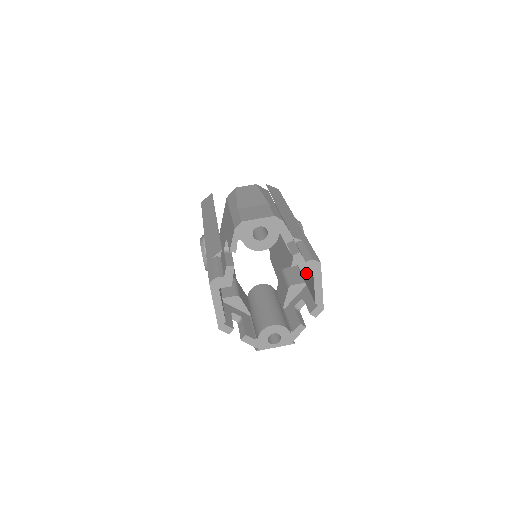
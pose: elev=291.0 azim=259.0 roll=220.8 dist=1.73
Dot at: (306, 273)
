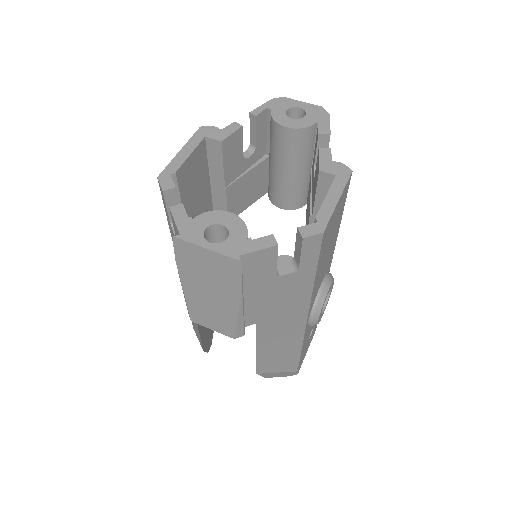
Dot at: occluded
